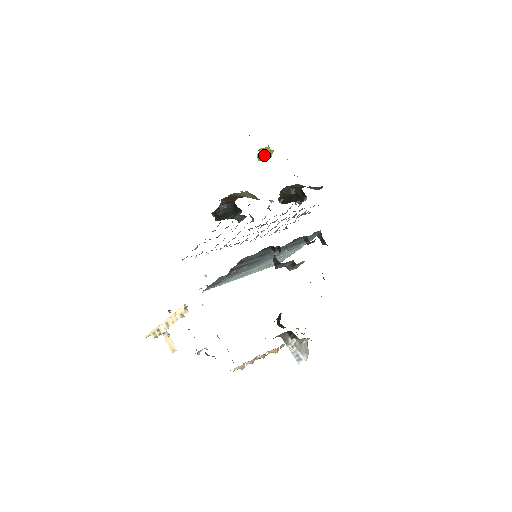
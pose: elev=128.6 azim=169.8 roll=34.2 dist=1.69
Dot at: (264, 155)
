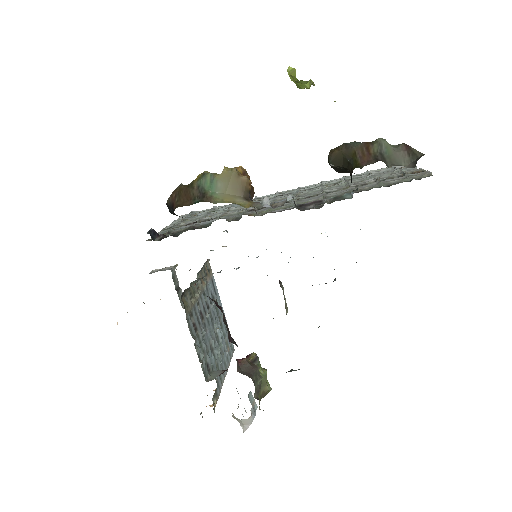
Dot at: occluded
